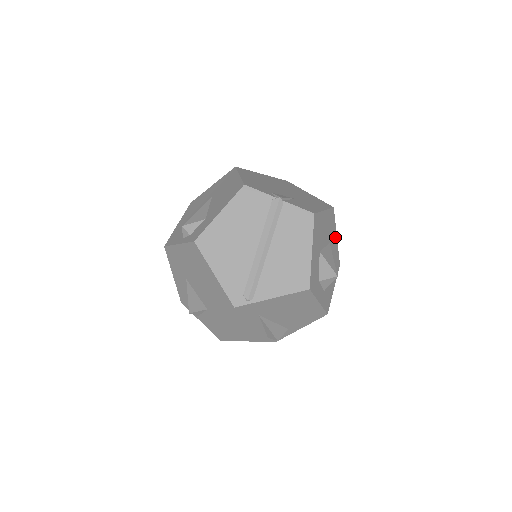
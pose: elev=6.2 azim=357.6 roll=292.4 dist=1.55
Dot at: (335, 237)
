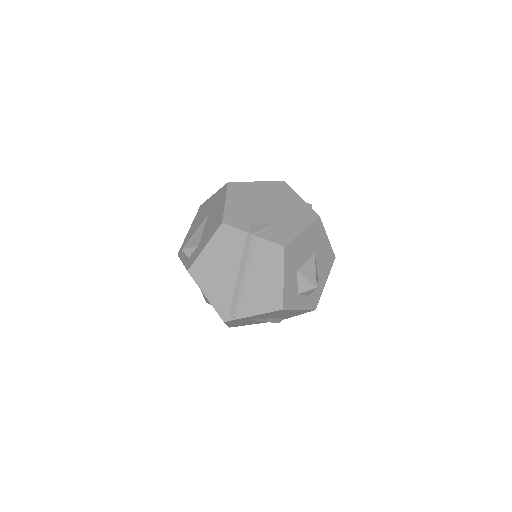
Dot at: (325, 240)
